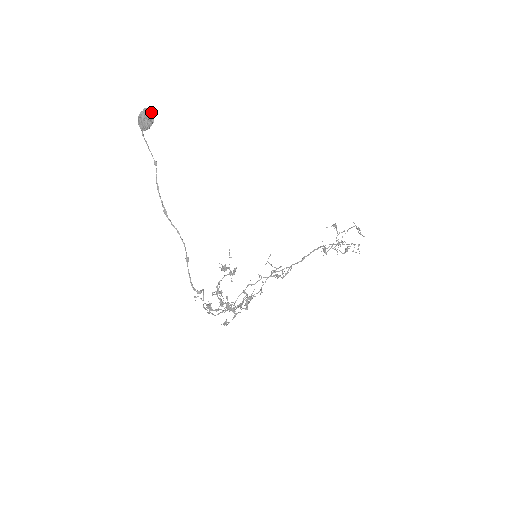
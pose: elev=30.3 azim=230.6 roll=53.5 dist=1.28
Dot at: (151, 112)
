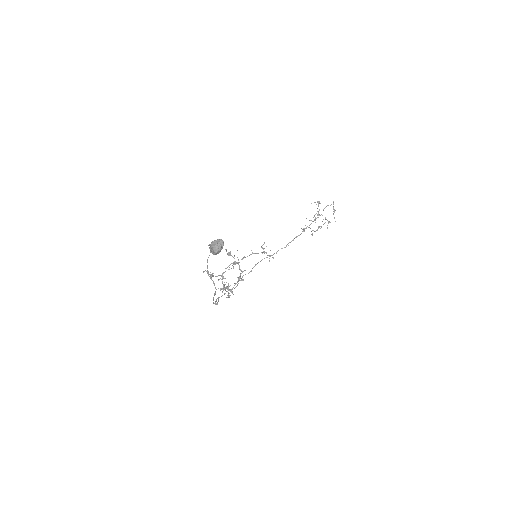
Dot at: (222, 246)
